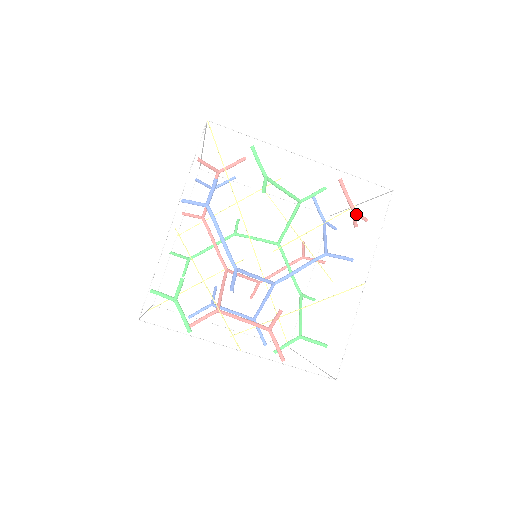
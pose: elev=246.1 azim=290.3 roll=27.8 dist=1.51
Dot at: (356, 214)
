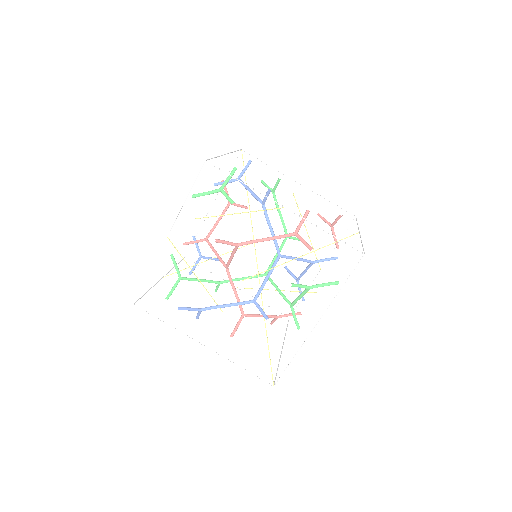
Dot at: (333, 233)
